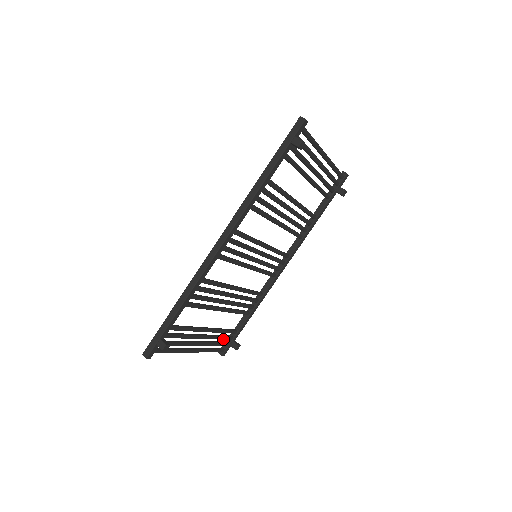
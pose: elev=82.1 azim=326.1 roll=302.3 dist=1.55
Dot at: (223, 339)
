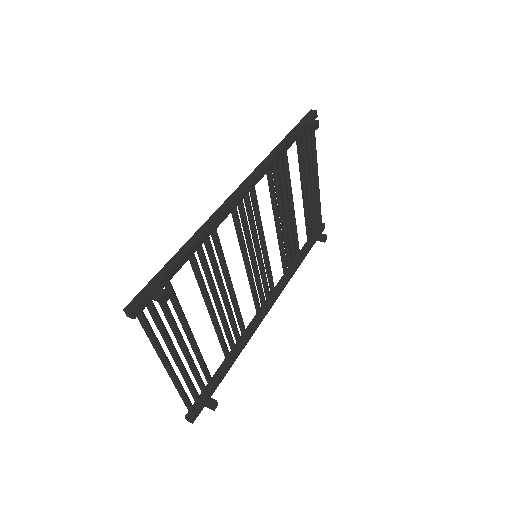
Dot at: (200, 383)
